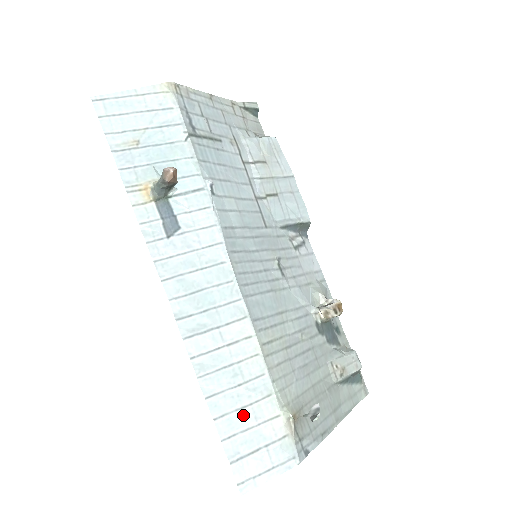
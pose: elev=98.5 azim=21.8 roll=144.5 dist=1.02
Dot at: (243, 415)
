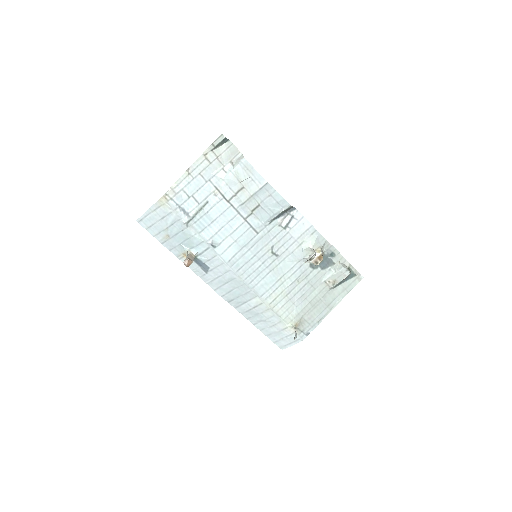
Dot at: (271, 329)
